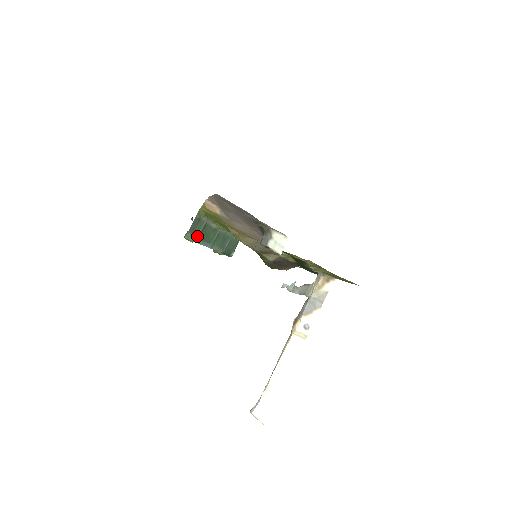
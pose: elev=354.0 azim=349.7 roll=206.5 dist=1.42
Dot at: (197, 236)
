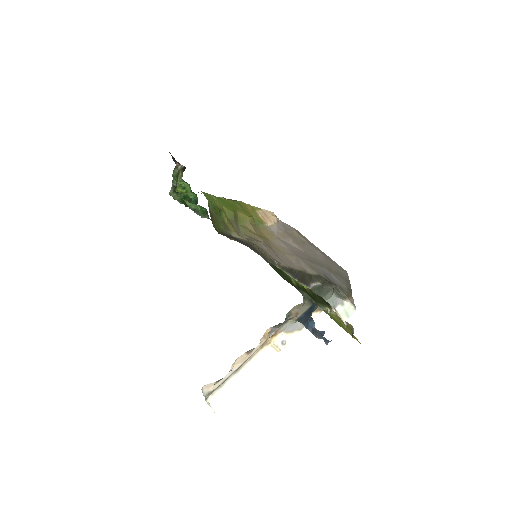
Dot at: occluded
